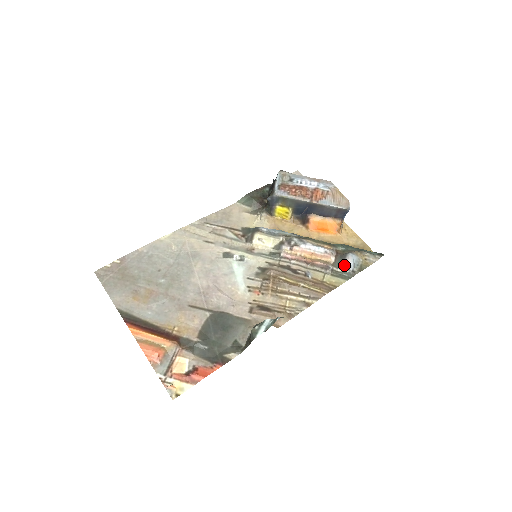
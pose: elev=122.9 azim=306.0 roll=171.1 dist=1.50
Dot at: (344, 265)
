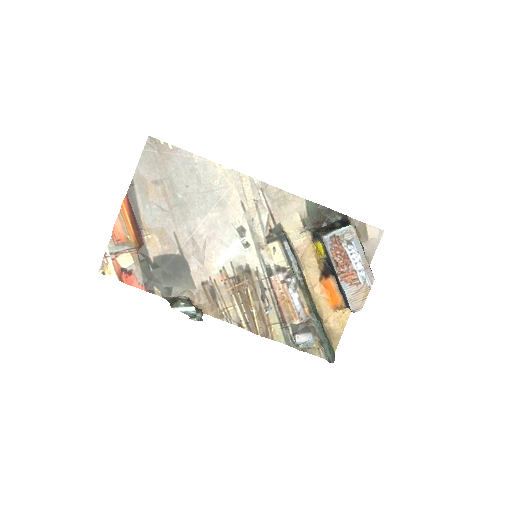
Dot at: (297, 335)
